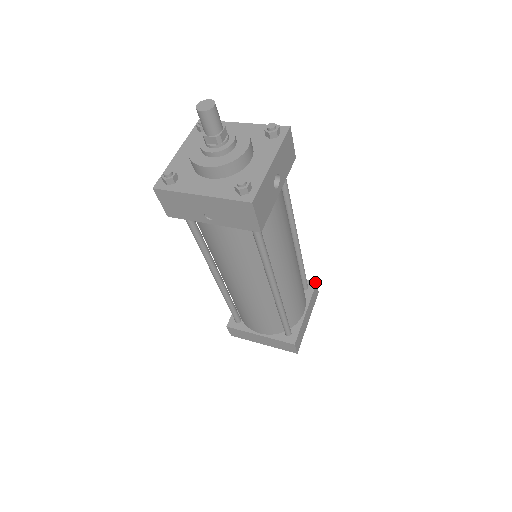
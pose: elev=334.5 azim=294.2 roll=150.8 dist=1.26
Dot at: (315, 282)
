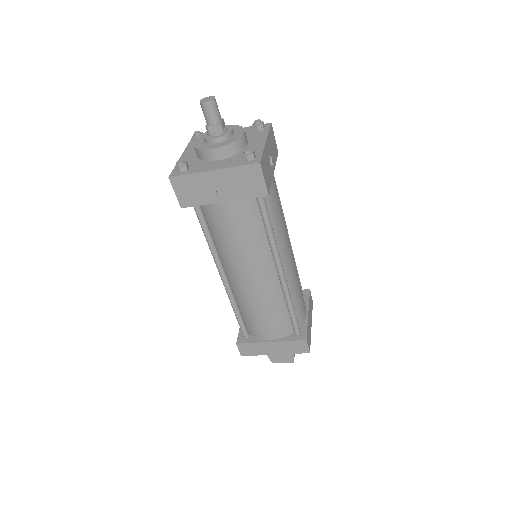
Dot at: (308, 289)
